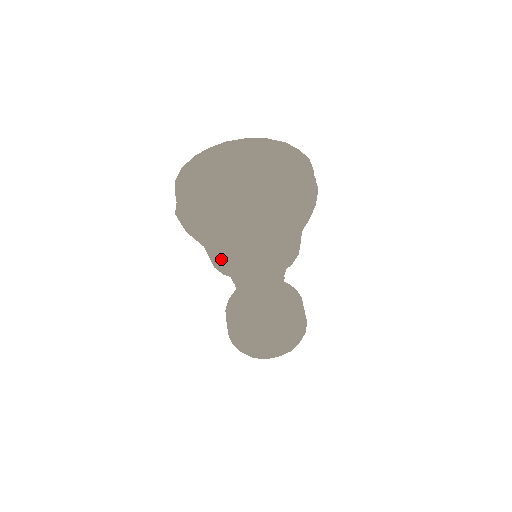
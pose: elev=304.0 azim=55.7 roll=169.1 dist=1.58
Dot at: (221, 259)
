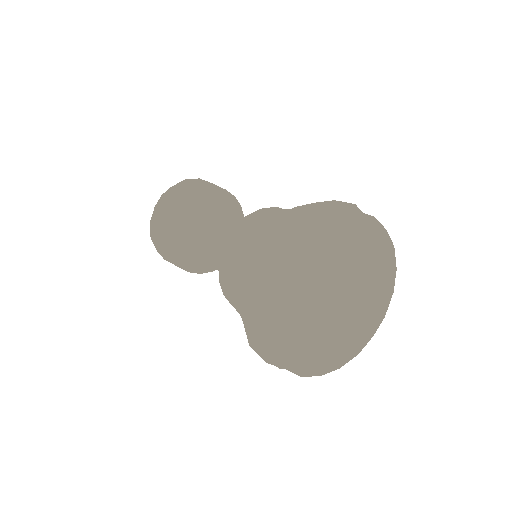
Dot at: occluded
